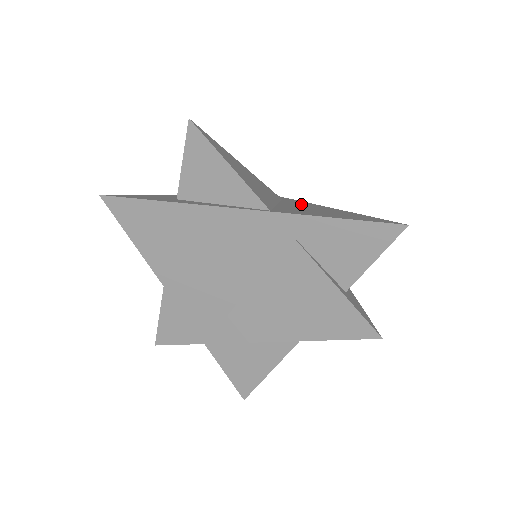
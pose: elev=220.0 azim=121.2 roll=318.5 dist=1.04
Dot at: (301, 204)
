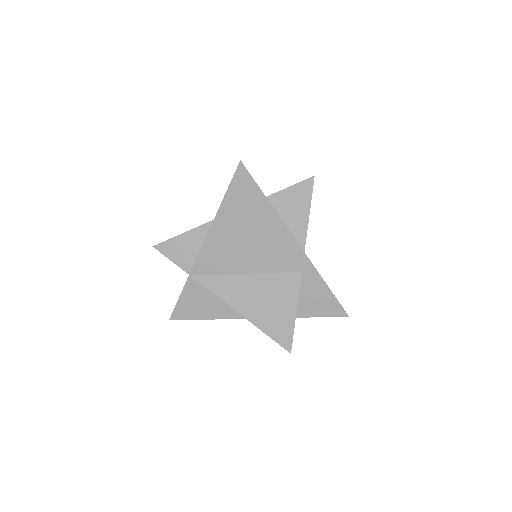
Dot at: occluded
